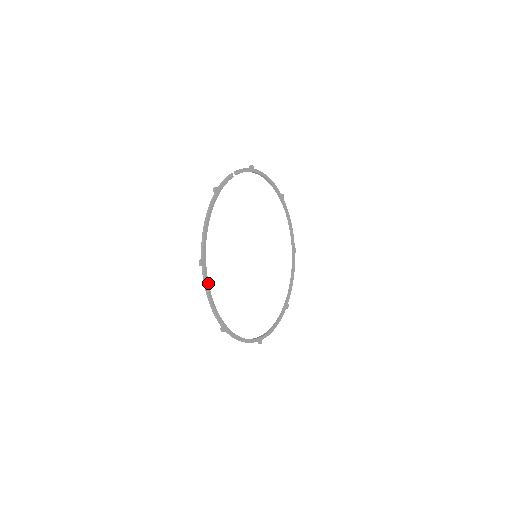
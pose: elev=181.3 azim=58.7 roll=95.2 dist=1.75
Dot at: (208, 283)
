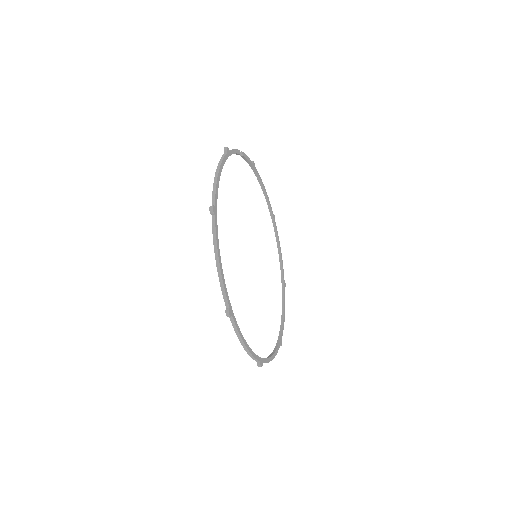
Dot at: (218, 239)
